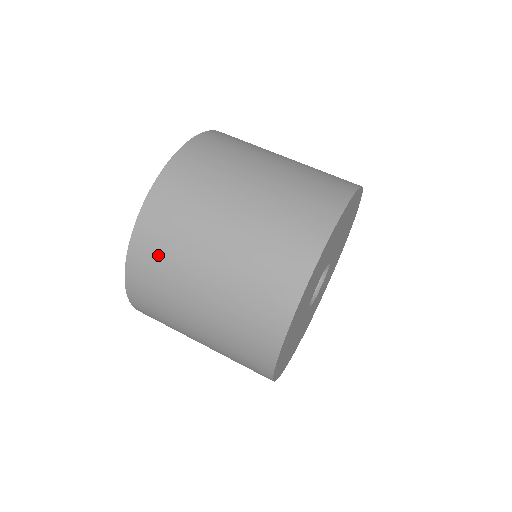
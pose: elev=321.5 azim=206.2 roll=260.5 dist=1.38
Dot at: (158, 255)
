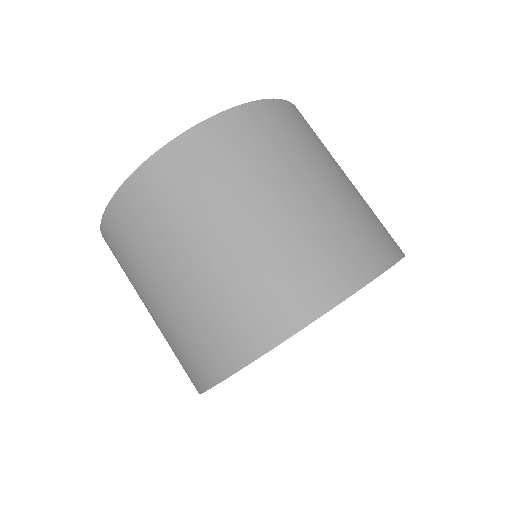
Dot at: (160, 201)
